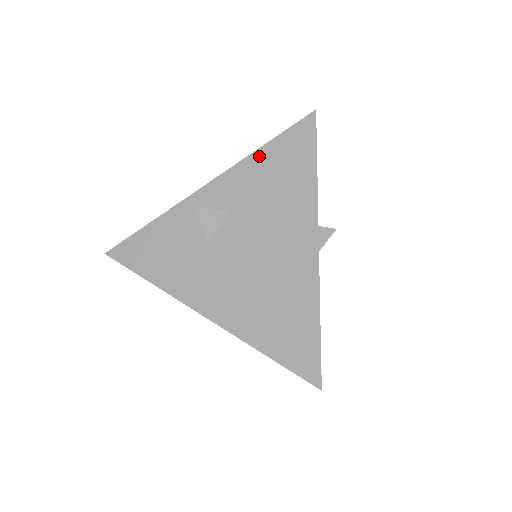
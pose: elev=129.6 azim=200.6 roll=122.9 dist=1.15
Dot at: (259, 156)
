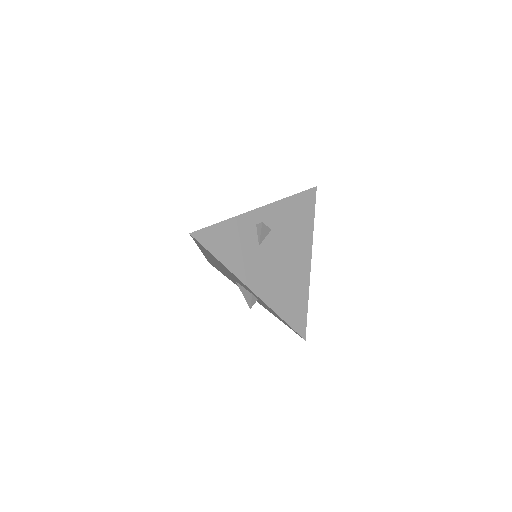
Dot at: (289, 201)
